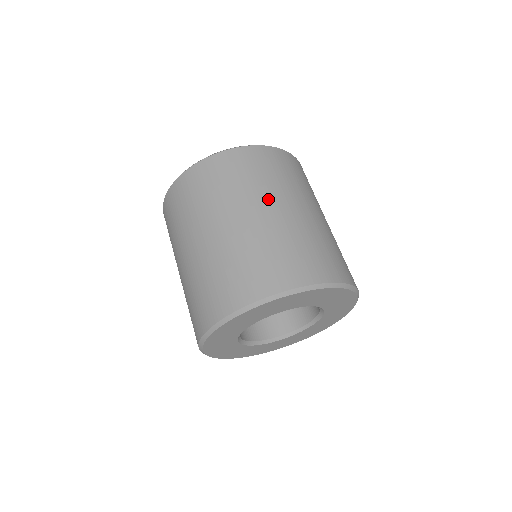
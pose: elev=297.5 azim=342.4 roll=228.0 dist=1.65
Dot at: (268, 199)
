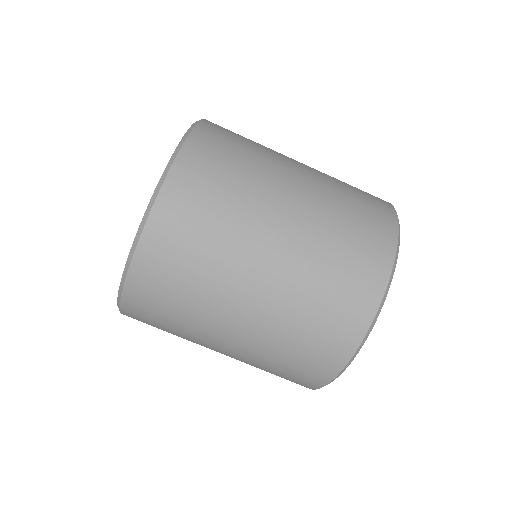
Dot at: (283, 165)
